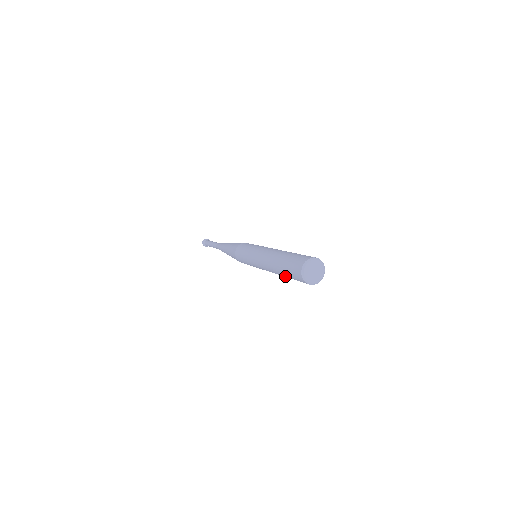
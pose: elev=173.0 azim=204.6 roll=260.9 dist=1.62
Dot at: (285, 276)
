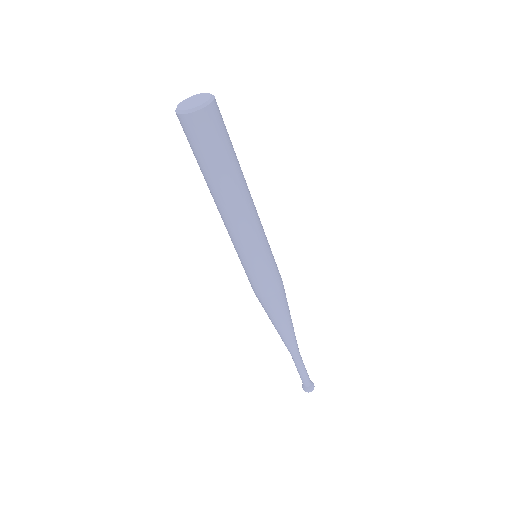
Dot at: (206, 172)
